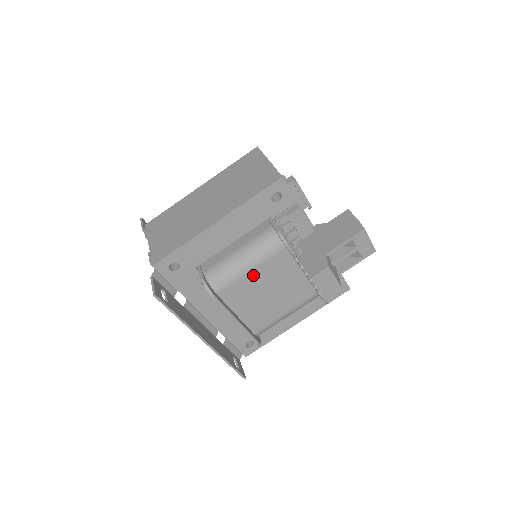
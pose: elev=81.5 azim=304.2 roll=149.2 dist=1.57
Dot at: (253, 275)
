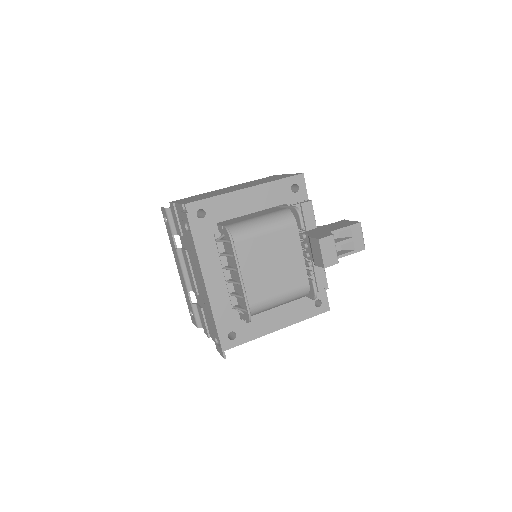
Dot at: (265, 239)
